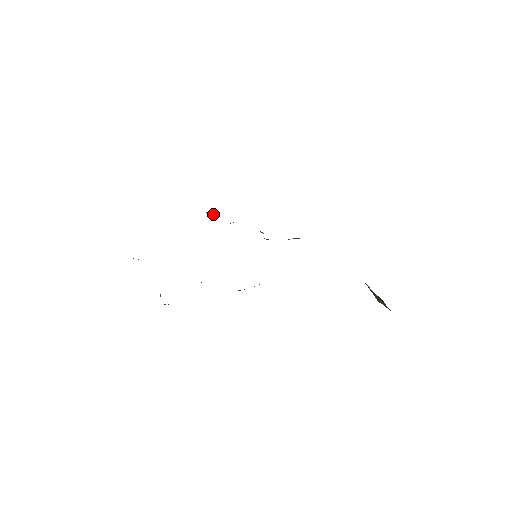
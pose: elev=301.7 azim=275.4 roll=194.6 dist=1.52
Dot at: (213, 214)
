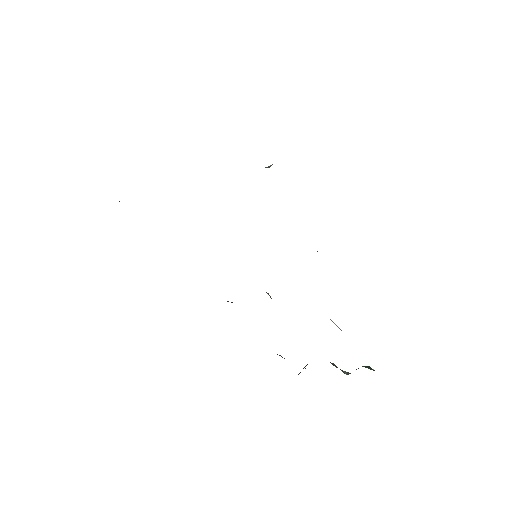
Dot at: occluded
